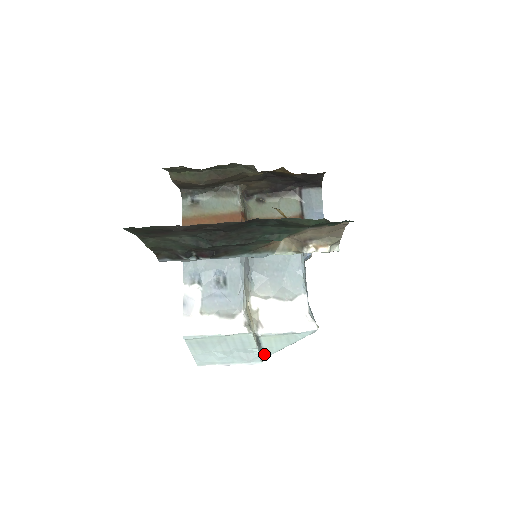
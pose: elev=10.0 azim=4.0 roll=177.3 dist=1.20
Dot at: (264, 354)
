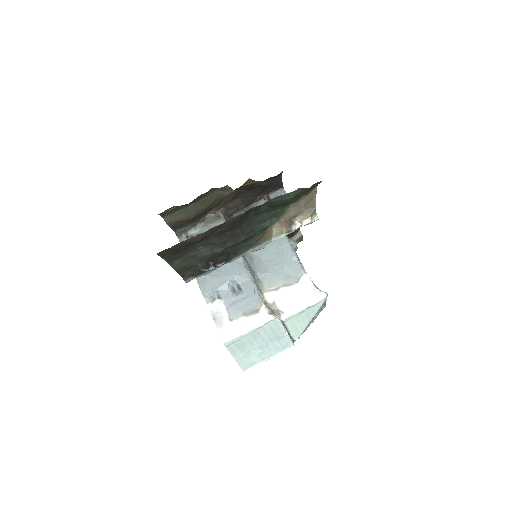
Dot at: (293, 339)
